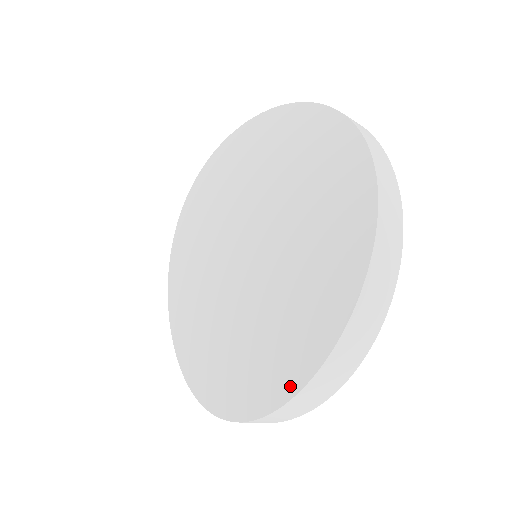
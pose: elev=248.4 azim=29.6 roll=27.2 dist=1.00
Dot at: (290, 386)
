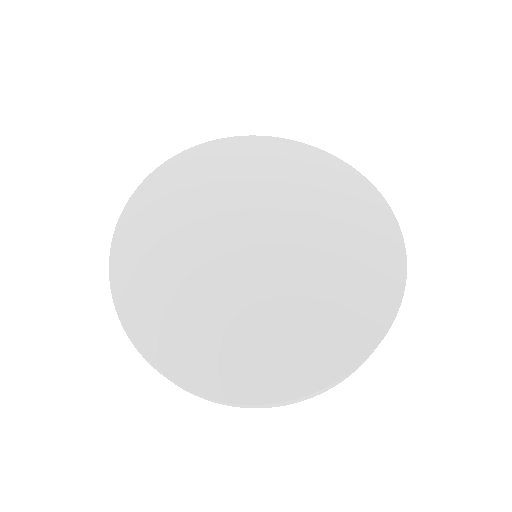
Dot at: (363, 348)
